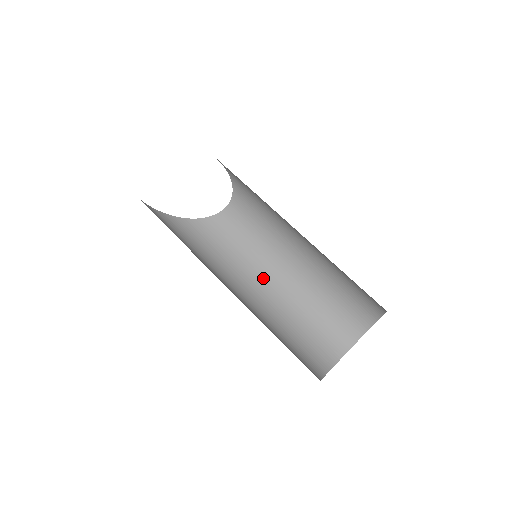
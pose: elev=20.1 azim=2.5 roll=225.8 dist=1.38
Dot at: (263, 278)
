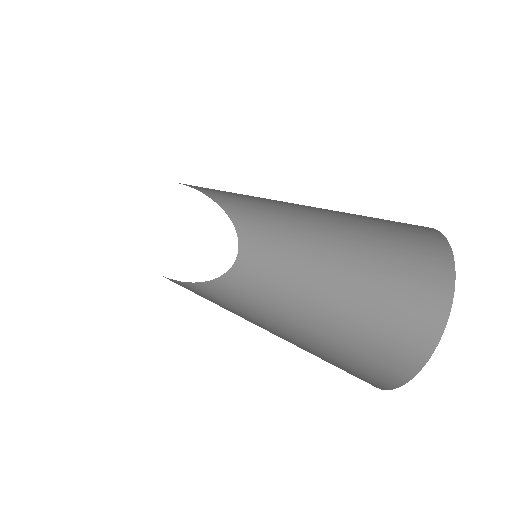
Dot at: (271, 317)
